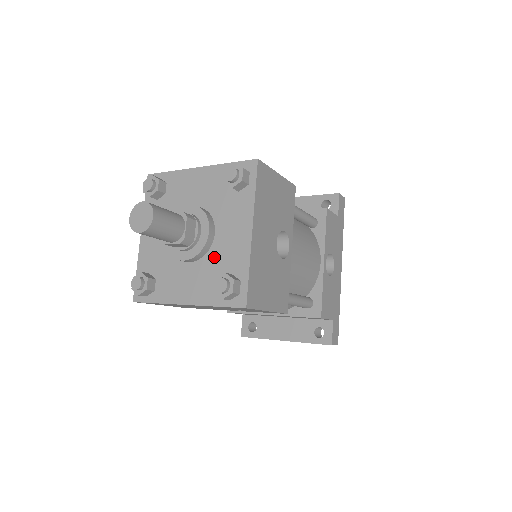
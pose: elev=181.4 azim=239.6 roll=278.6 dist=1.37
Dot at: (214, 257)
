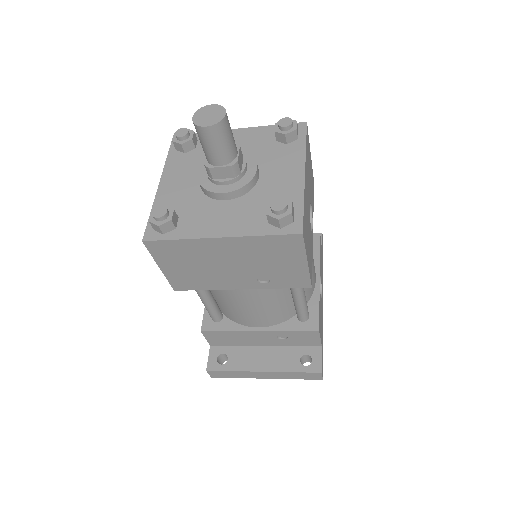
Dot at: (259, 194)
